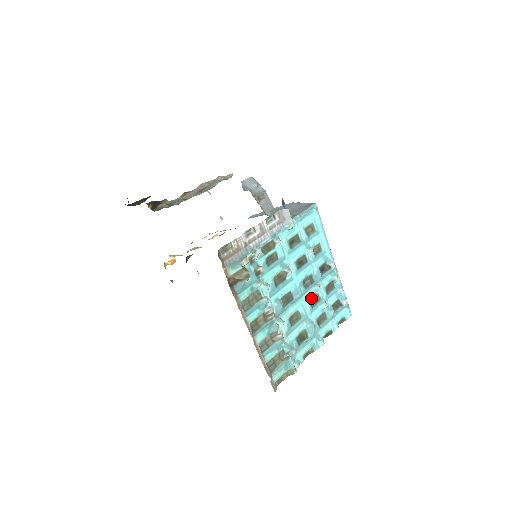
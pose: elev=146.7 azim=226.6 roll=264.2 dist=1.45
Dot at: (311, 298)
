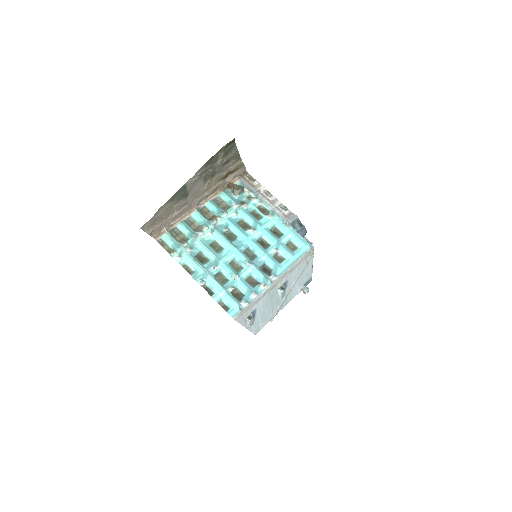
Dot at: (237, 262)
